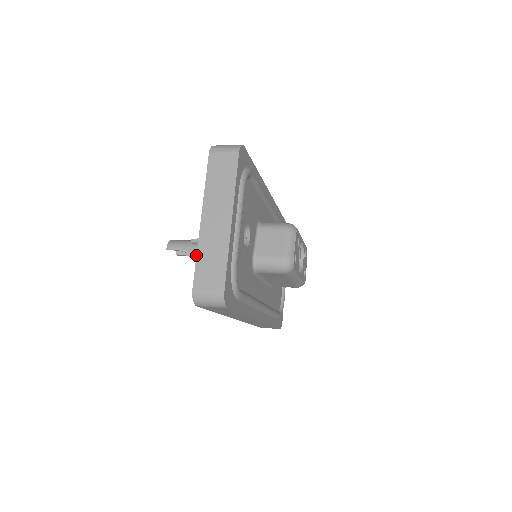
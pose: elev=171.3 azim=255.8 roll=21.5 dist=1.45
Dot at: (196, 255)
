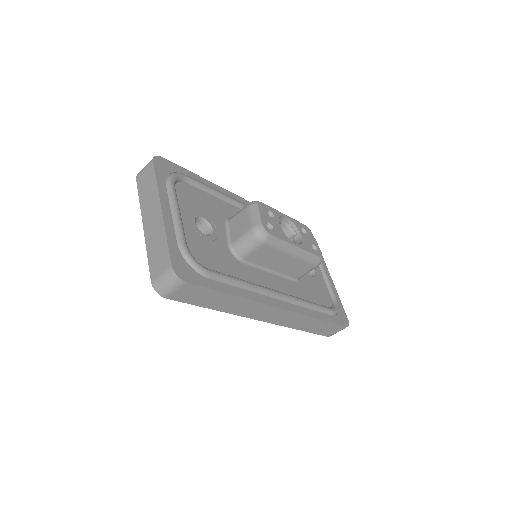
Dot at: (147, 255)
